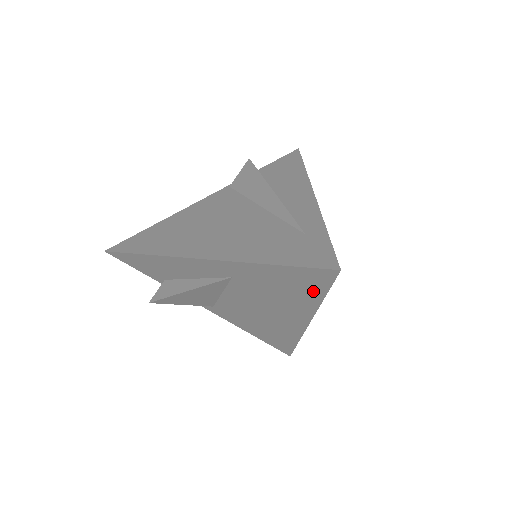
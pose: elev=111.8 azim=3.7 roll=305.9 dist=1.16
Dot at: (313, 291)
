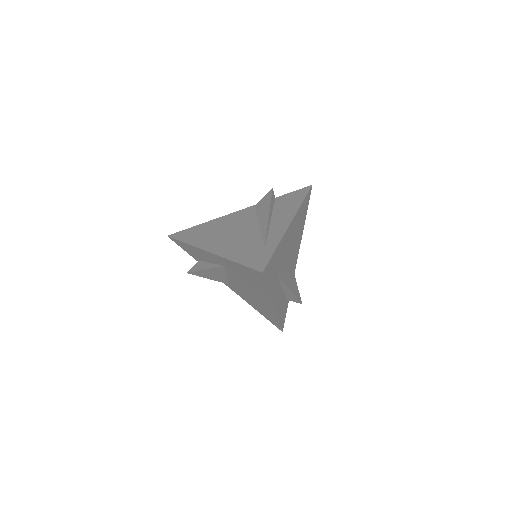
Dot at: (261, 284)
